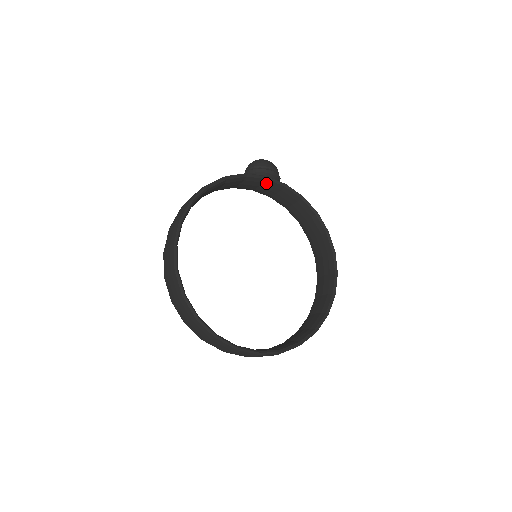
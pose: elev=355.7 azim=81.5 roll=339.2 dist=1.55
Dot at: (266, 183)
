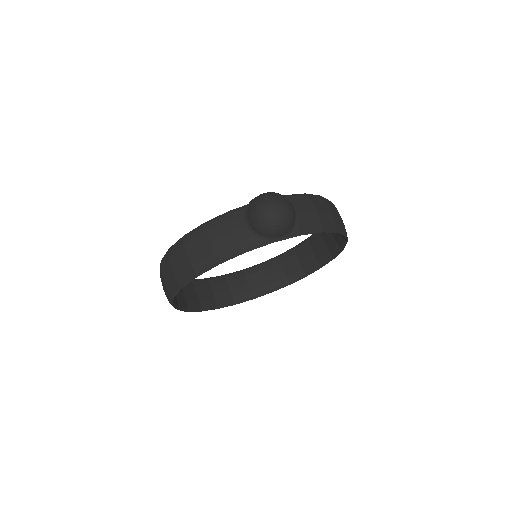
Dot at: occluded
